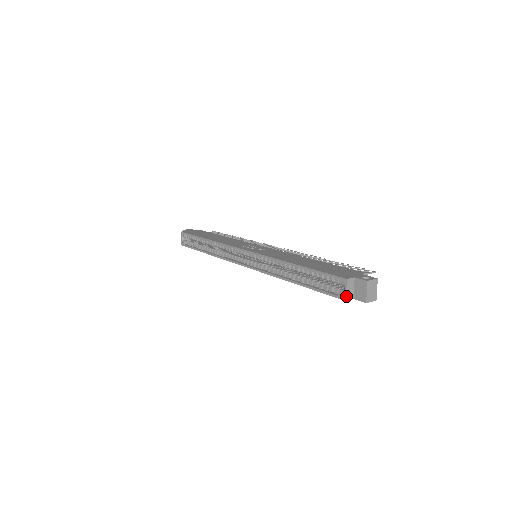
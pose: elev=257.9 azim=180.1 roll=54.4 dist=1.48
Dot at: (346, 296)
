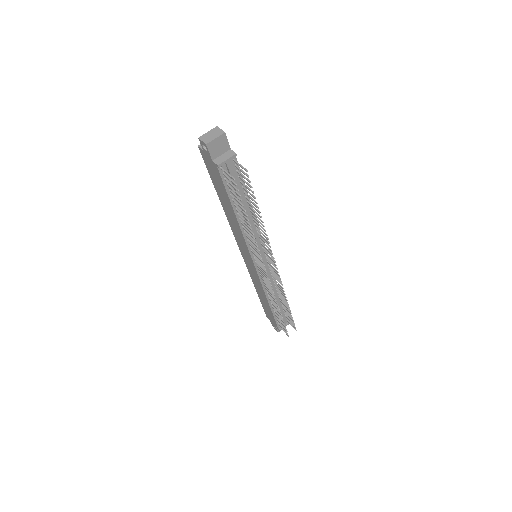
Dot at: occluded
